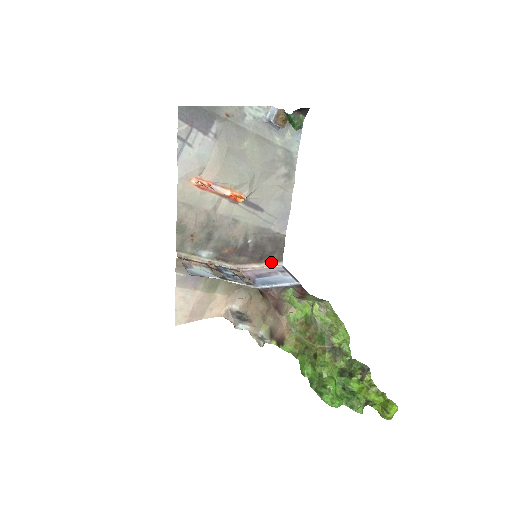
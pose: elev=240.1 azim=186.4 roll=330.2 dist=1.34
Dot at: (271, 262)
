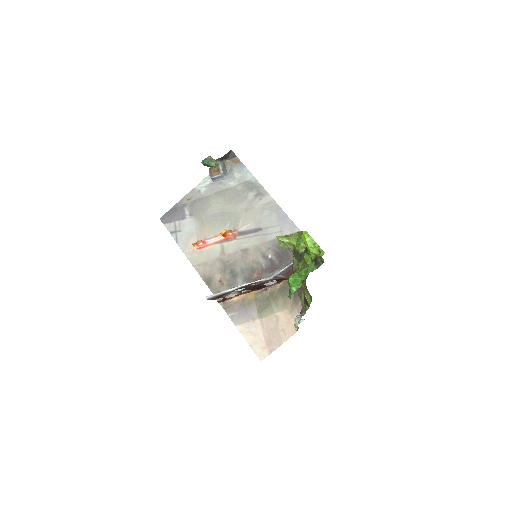
Dot at: occluded
